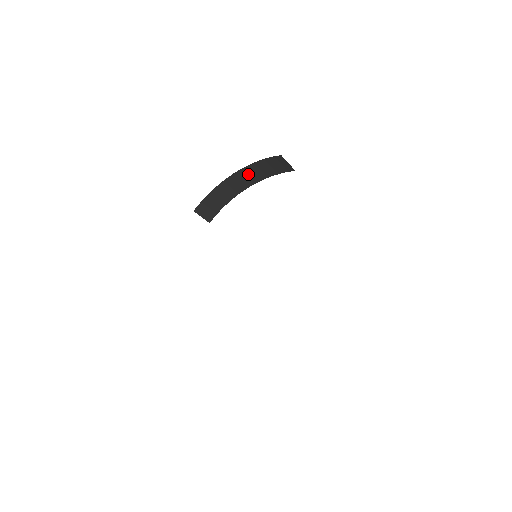
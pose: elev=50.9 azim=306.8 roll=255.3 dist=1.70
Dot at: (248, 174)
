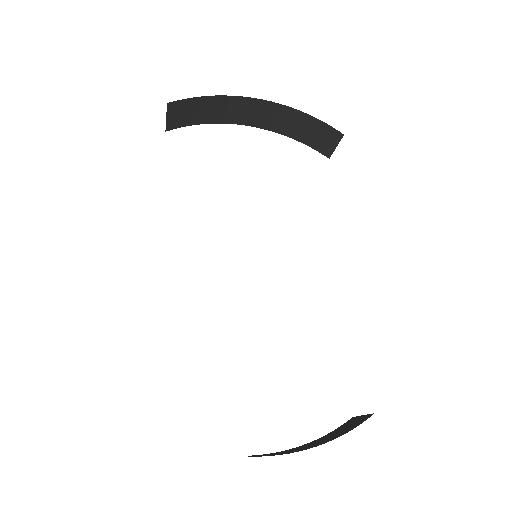
Dot at: (272, 114)
